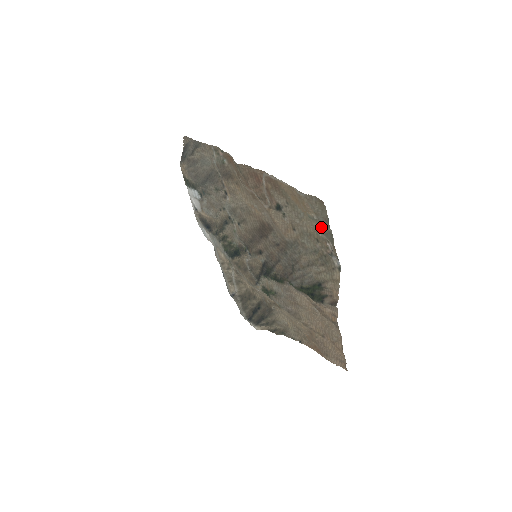
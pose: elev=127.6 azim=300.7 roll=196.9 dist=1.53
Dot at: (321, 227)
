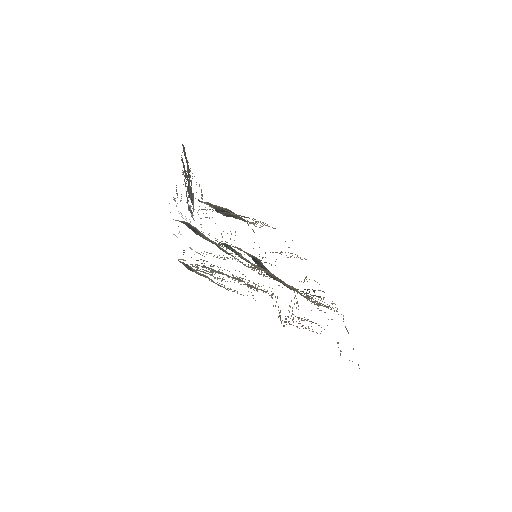
Dot at: occluded
